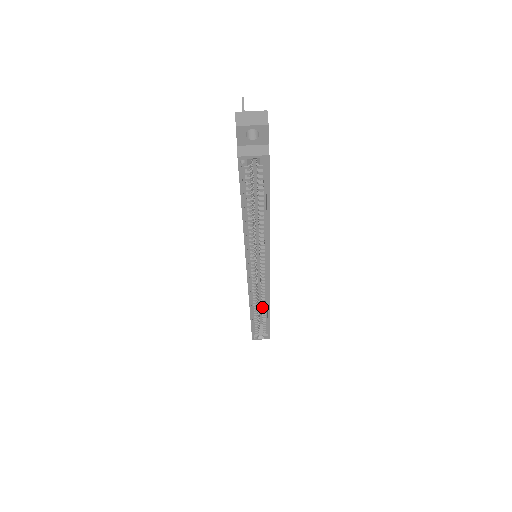
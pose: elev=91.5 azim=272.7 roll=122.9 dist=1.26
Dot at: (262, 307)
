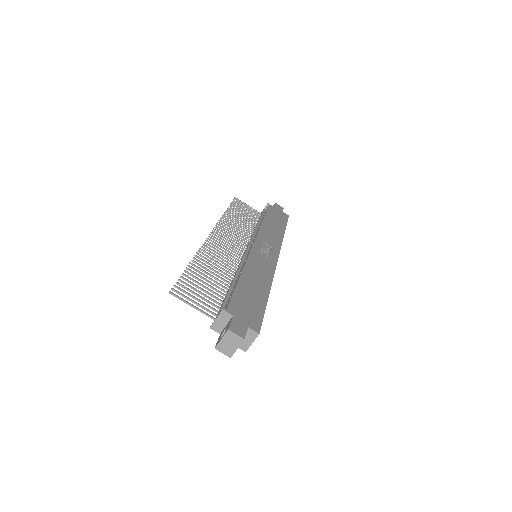
Dot at: occluded
